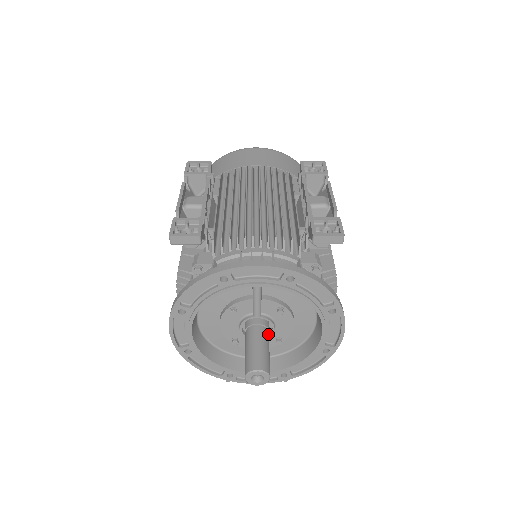
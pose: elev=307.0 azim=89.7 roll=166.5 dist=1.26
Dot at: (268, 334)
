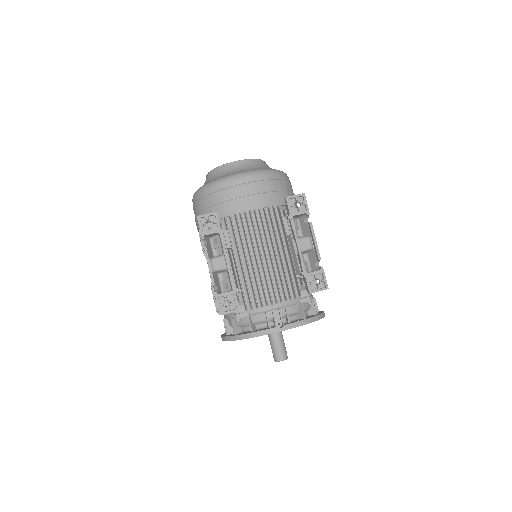
Dot at: occluded
